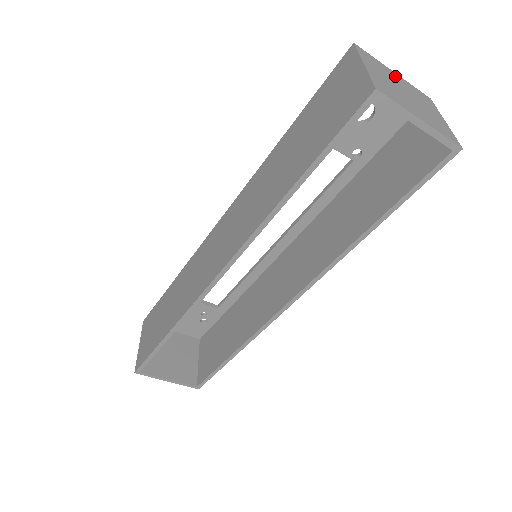
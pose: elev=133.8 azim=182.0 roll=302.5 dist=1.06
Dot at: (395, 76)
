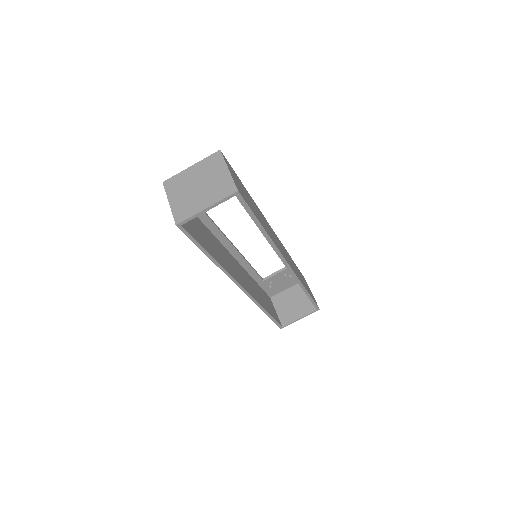
Dot at: (191, 172)
